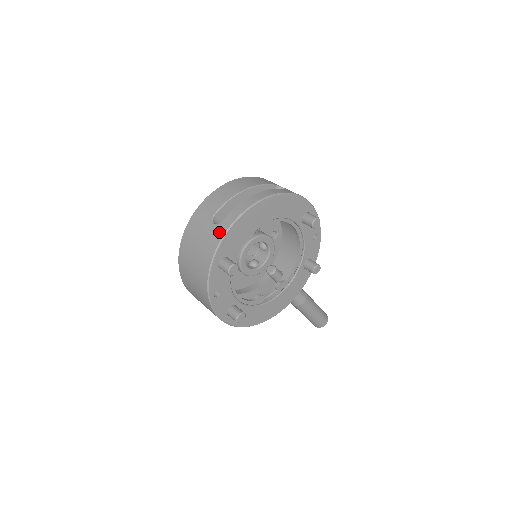
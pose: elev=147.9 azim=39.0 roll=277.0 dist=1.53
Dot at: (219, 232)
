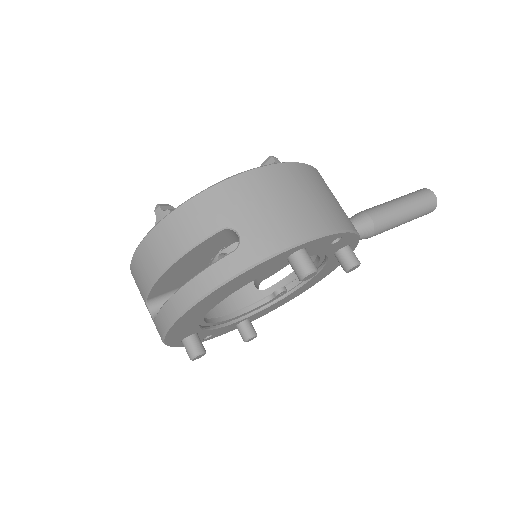
Dot at: occluded
